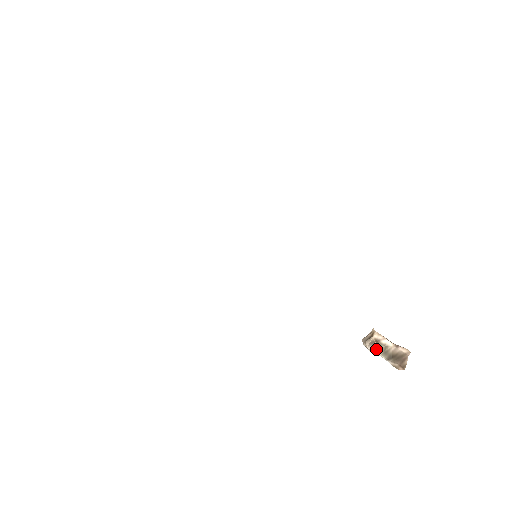
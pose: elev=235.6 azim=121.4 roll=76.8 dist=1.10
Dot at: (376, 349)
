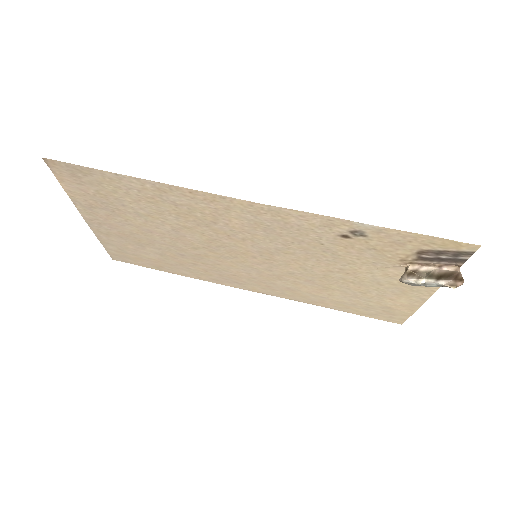
Dot at: (418, 277)
